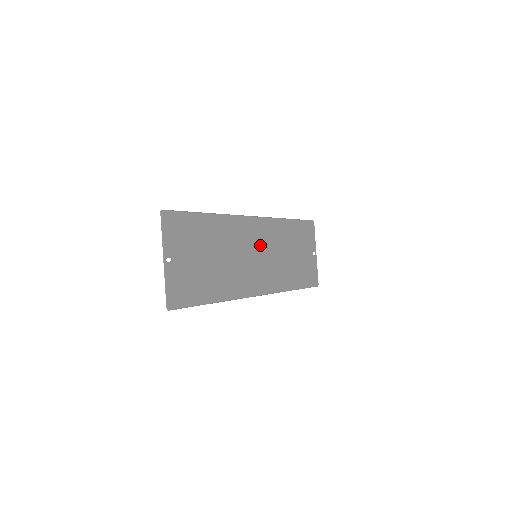
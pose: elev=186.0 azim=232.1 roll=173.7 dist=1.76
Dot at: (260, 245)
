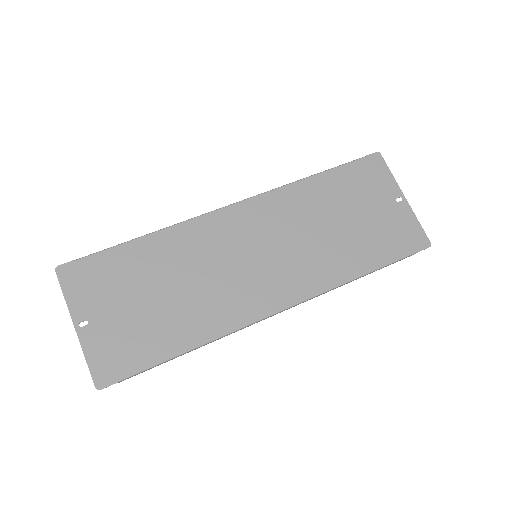
Dot at: (260, 237)
